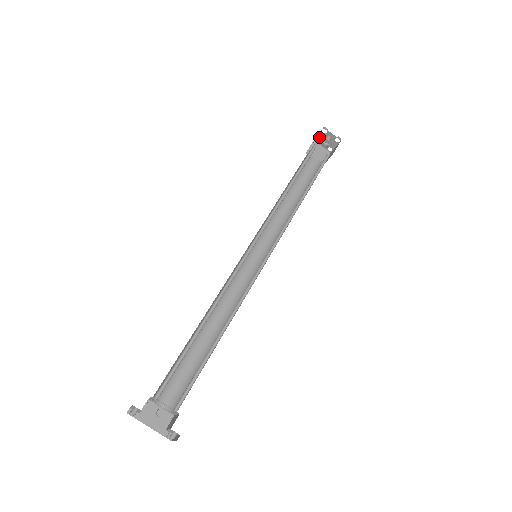
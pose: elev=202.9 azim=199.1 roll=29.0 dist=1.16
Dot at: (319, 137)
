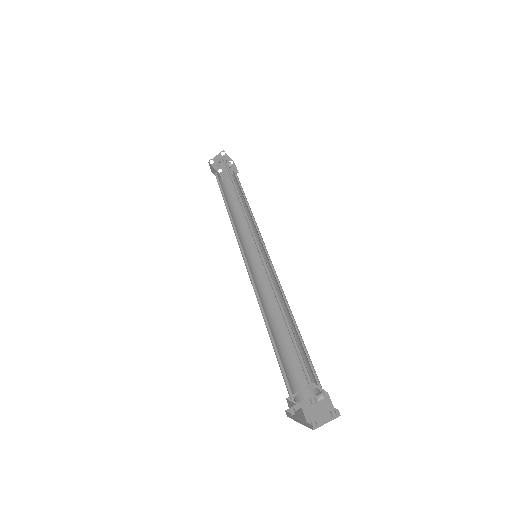
Dot at: (215, 159)
